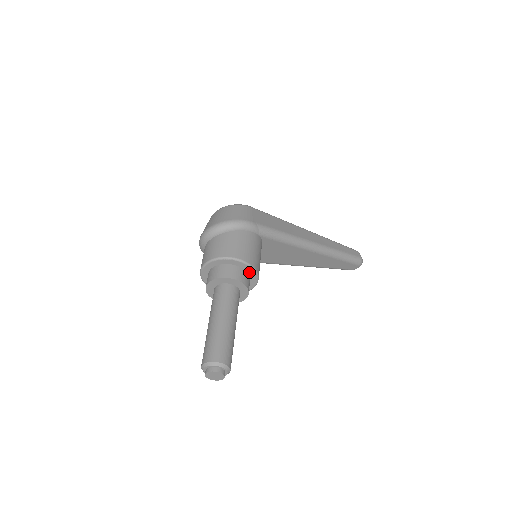
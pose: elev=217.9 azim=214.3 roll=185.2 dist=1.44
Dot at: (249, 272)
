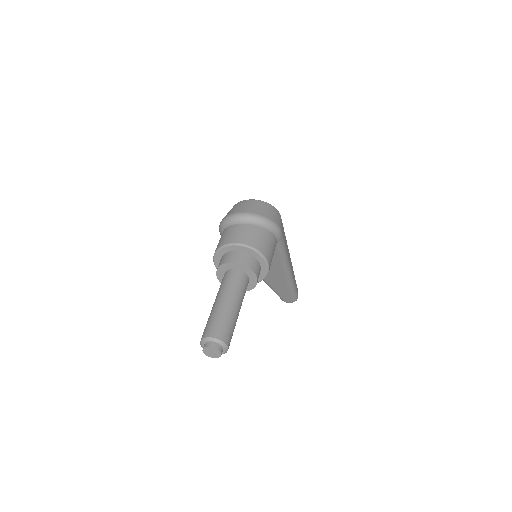
Dot at: (262, 273)
